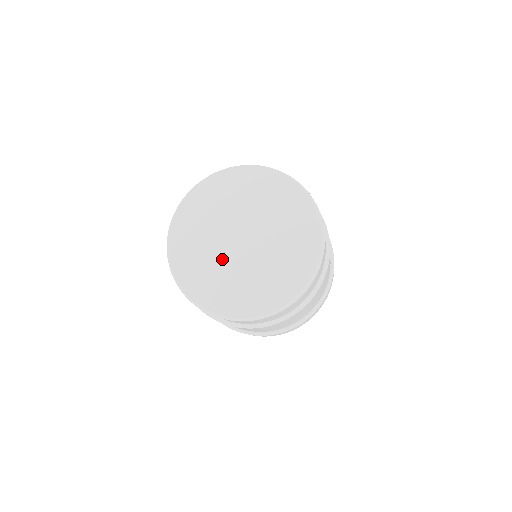
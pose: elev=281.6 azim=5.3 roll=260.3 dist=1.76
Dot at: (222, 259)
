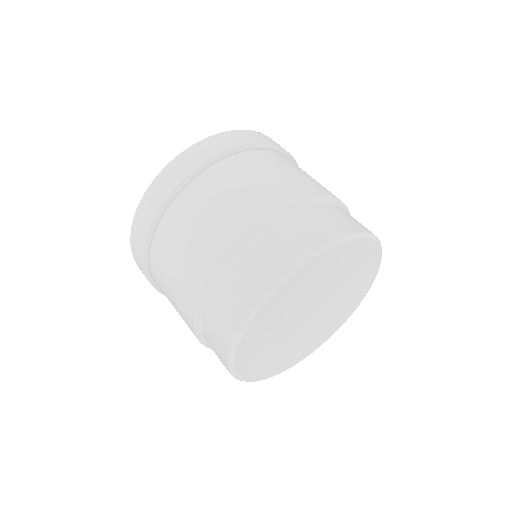
Dot at: (290, 340)
